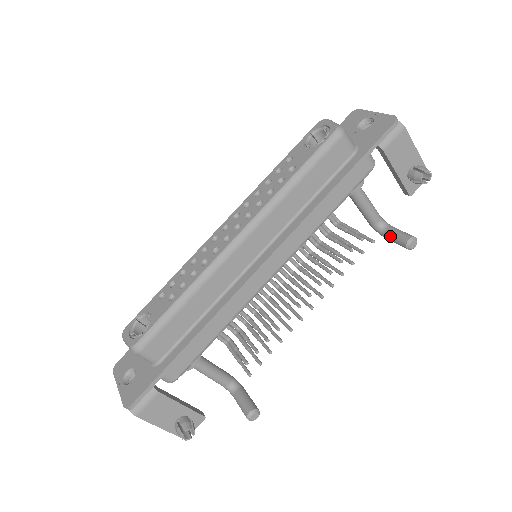
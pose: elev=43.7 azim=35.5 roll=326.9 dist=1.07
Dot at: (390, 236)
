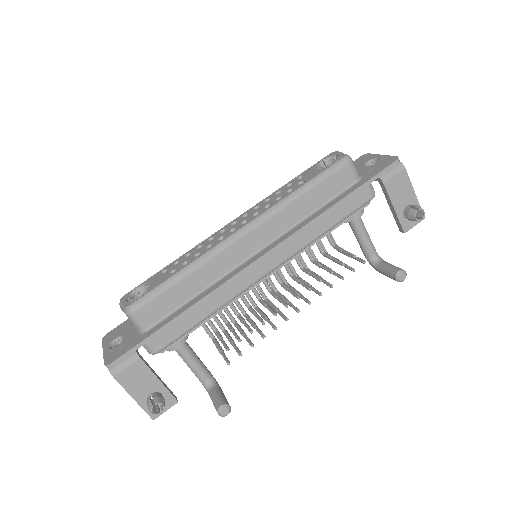
Dot at: (382, 268)
